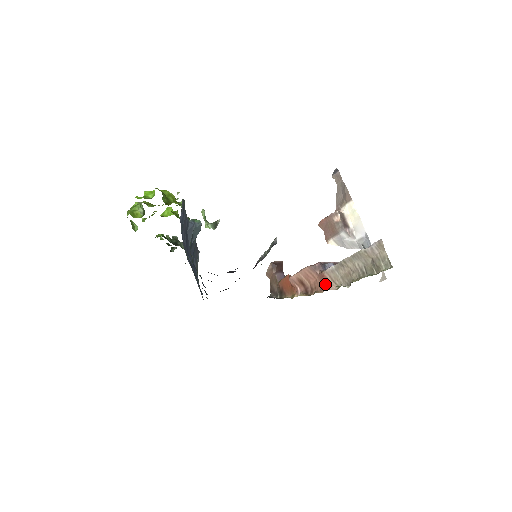
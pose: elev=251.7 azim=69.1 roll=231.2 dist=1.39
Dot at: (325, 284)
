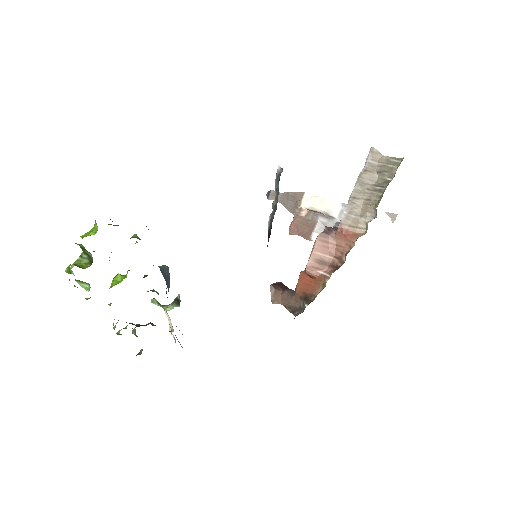
Dot at: (350, 237)
